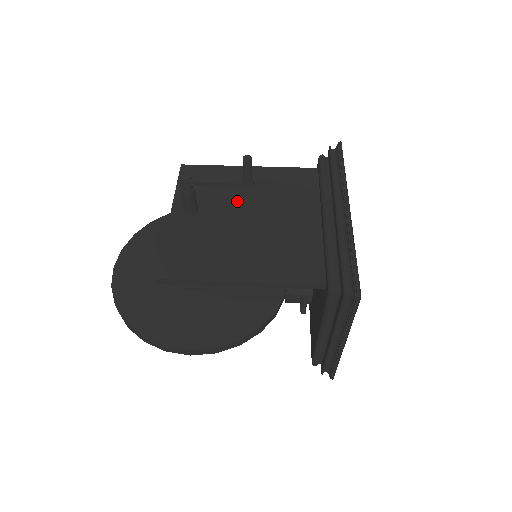
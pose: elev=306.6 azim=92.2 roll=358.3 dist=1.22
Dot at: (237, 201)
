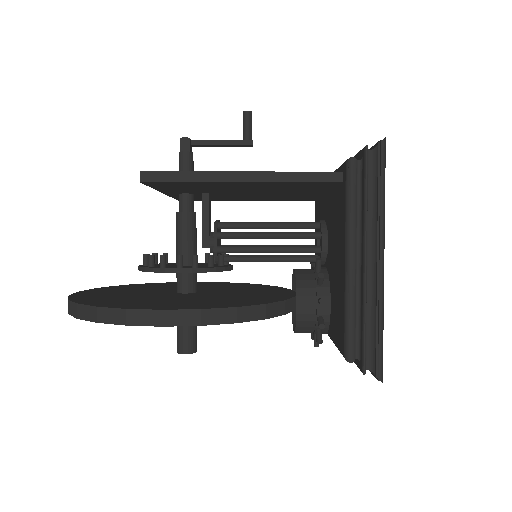
Dot at: occluded
